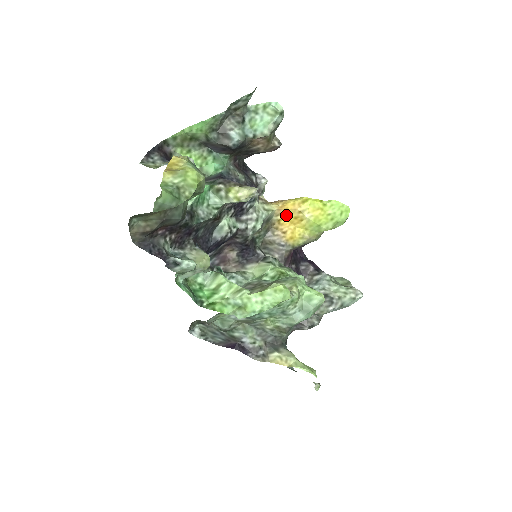
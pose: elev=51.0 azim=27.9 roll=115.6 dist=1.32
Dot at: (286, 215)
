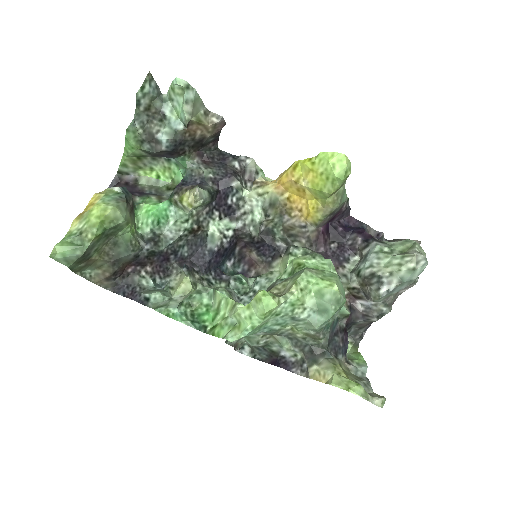
Dot at: (290, 190)
